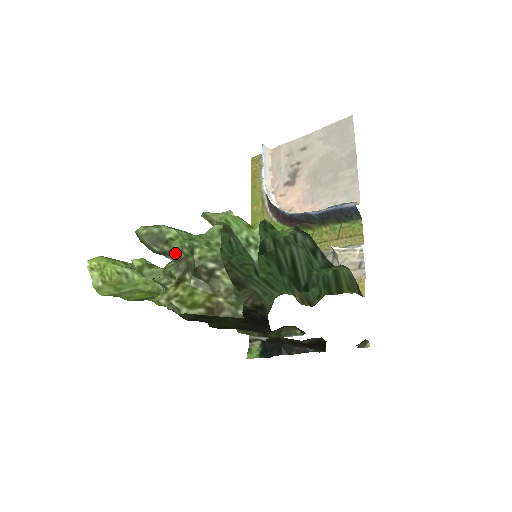
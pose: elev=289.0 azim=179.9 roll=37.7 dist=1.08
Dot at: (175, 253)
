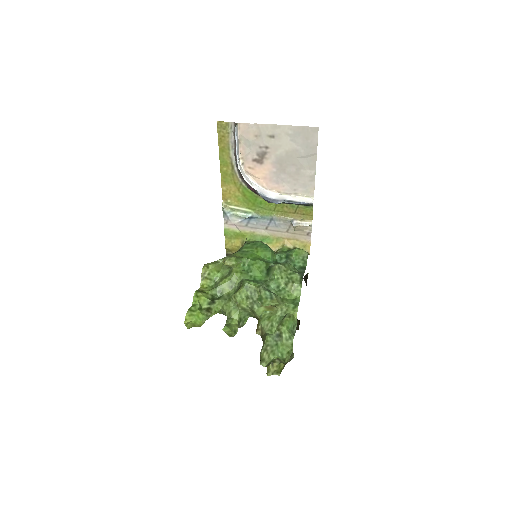
Dot at: occluded
